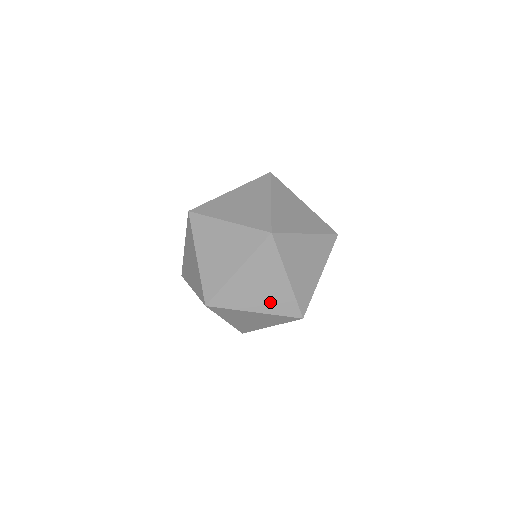
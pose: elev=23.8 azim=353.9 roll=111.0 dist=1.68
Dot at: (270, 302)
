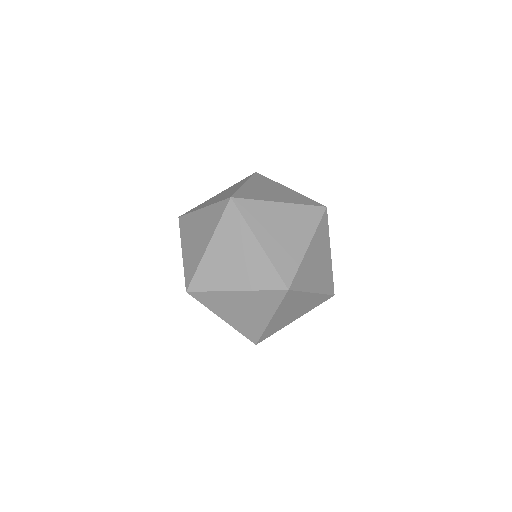
Dot at: (248, 276)
